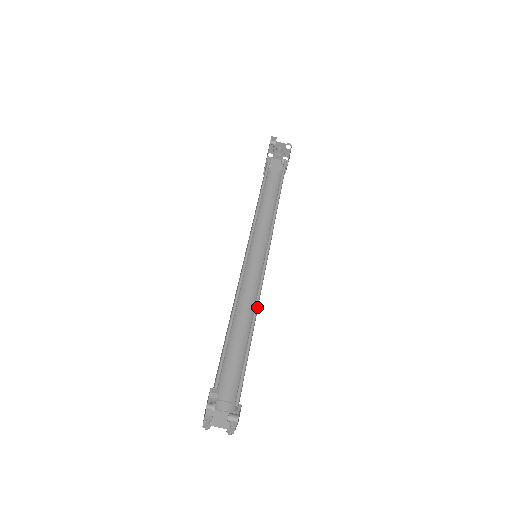
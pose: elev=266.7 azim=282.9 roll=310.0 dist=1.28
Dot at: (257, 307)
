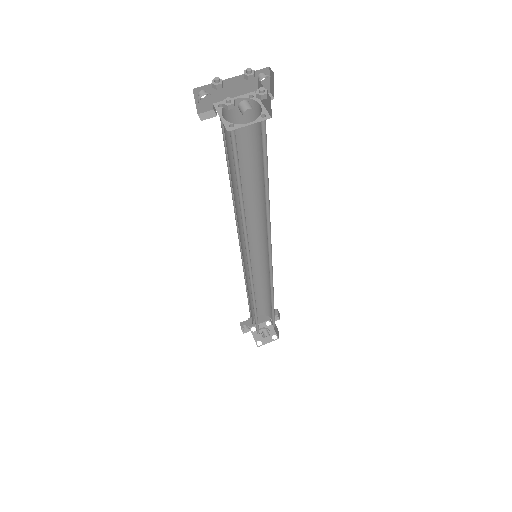
Dot at: (268, 217)
